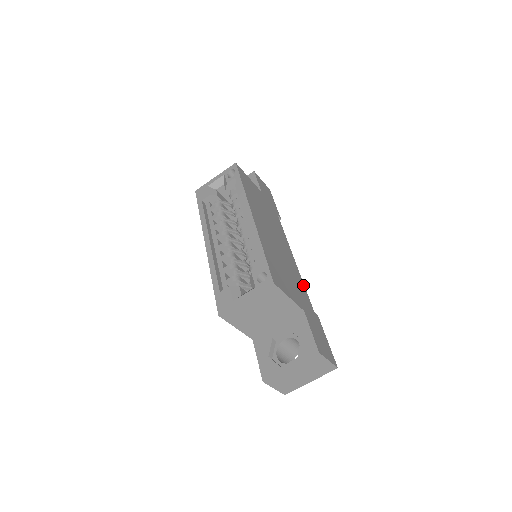
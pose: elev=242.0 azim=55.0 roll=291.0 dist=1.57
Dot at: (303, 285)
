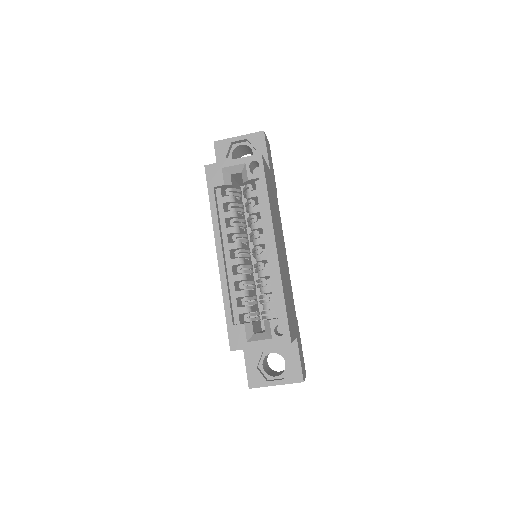
Dot at: occluded
